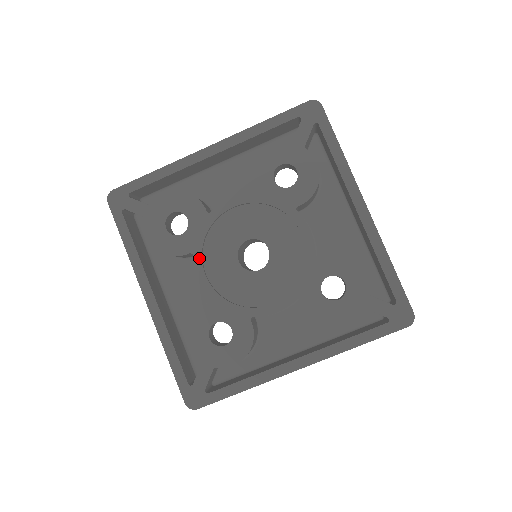
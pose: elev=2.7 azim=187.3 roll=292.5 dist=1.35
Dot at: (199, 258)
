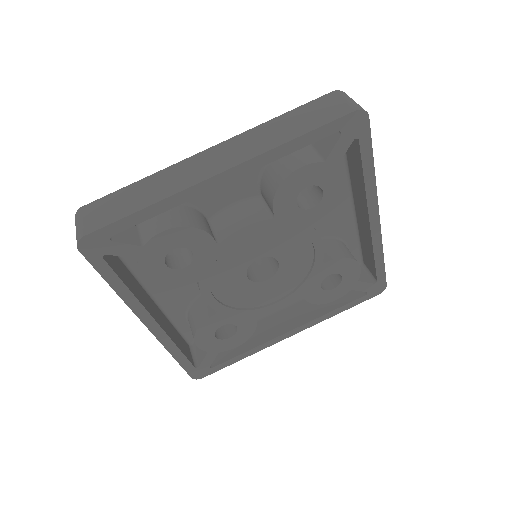
Dot at: (206, 284)
